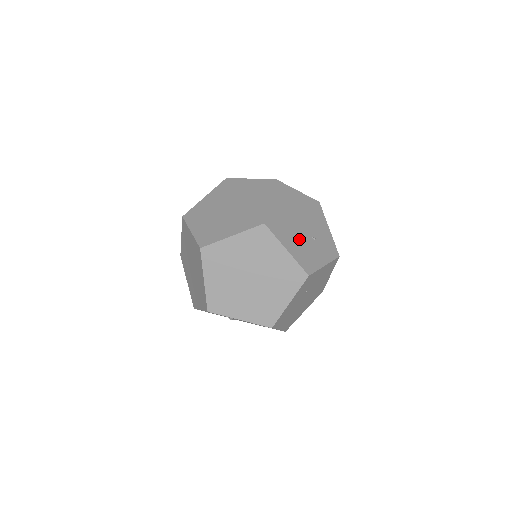
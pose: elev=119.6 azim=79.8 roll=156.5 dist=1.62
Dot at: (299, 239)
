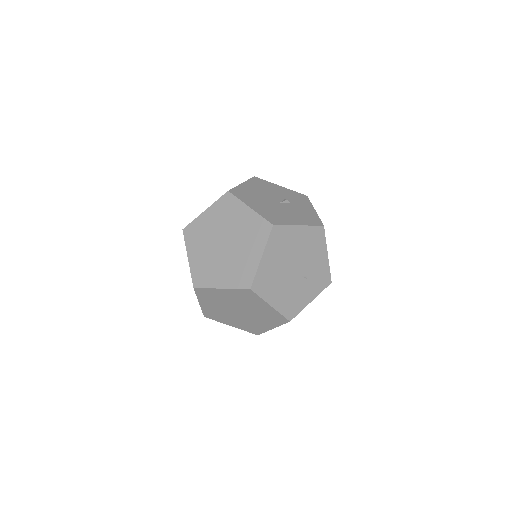
Dot at: (287, 287)
